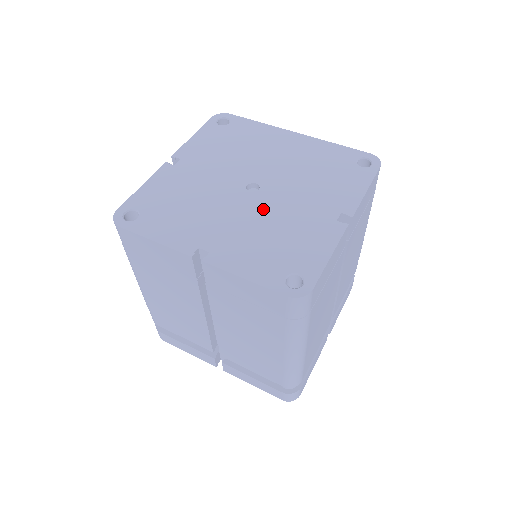
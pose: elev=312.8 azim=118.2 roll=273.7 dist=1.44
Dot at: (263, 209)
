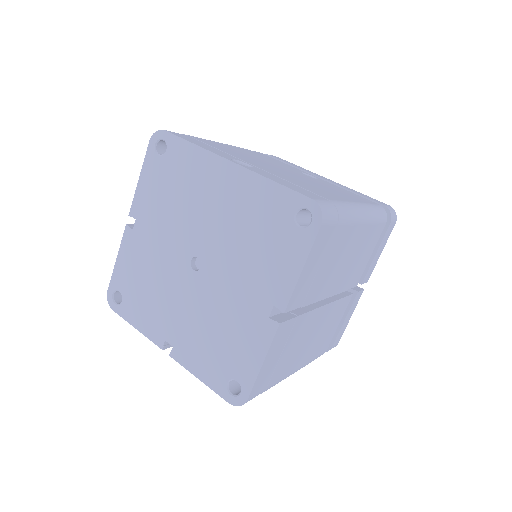
Dot at: (206, 296)
